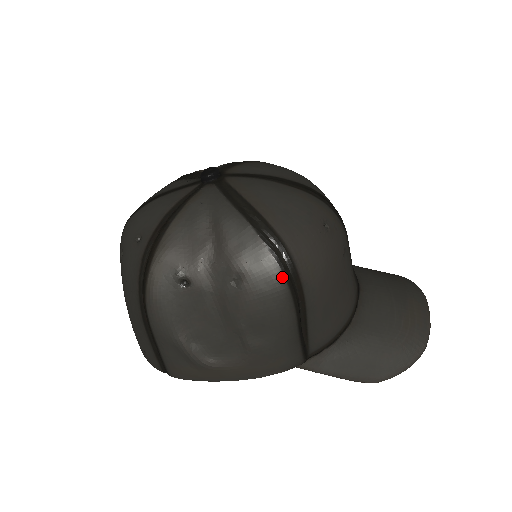
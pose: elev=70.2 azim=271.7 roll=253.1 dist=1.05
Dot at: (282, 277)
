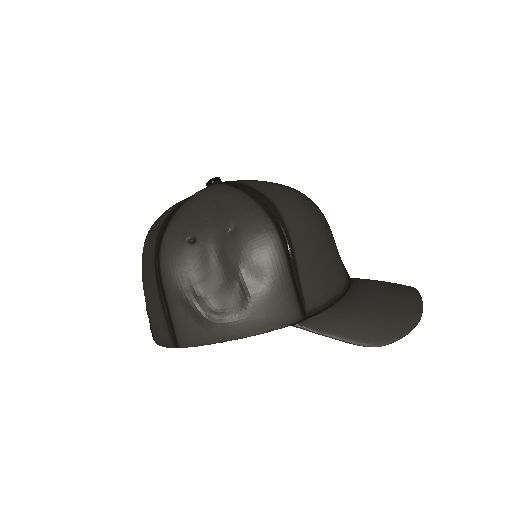
Dot at: (269, 221)
